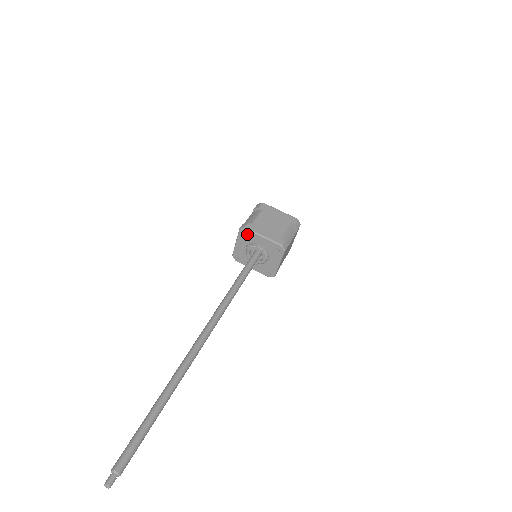
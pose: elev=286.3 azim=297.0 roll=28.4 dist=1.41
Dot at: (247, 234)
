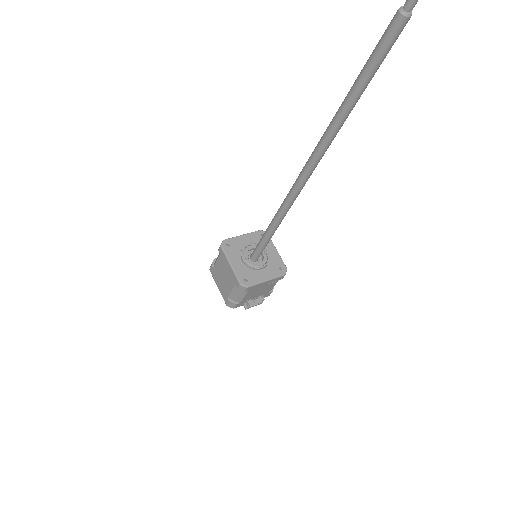
Dot at: (230, 244)
